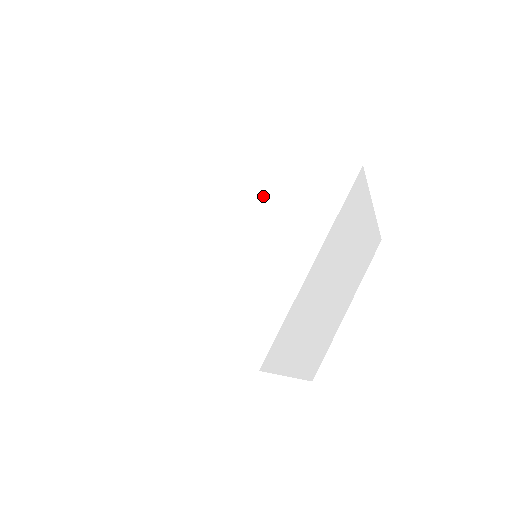
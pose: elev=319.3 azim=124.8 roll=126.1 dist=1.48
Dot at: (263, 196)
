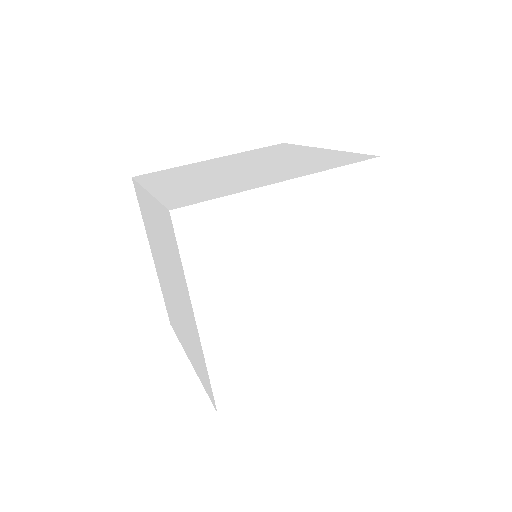
Dot at: (249, 159)
